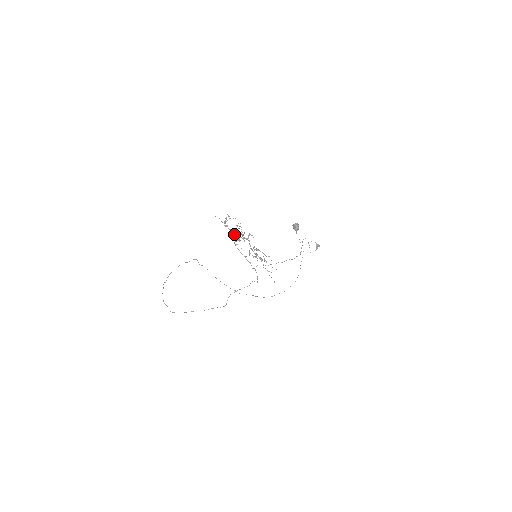
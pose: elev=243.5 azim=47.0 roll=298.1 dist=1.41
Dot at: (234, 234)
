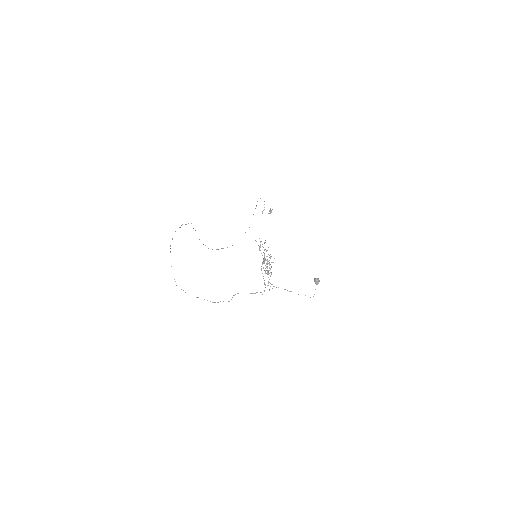
Dot at: occluded
